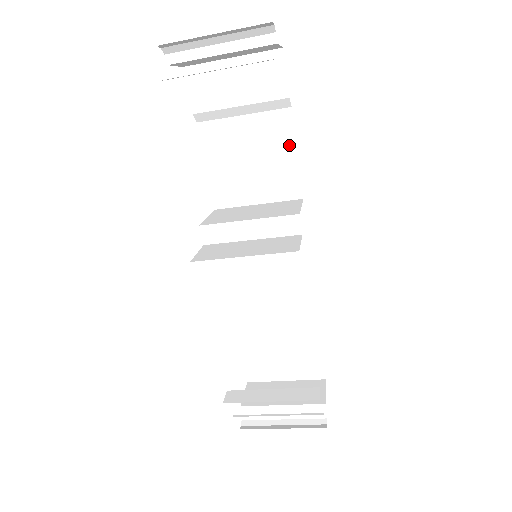
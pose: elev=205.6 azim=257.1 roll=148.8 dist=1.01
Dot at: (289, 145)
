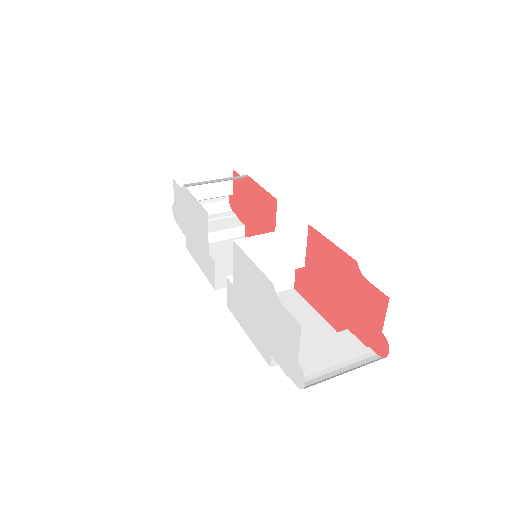
Dot at: occluded
